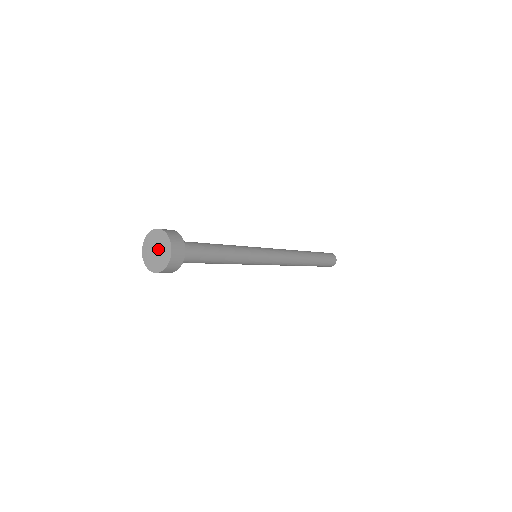
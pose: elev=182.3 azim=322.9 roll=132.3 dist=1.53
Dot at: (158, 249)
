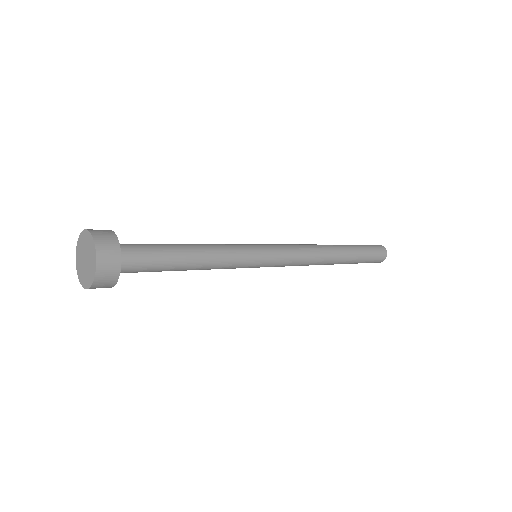
Dot at: (87, 259)
